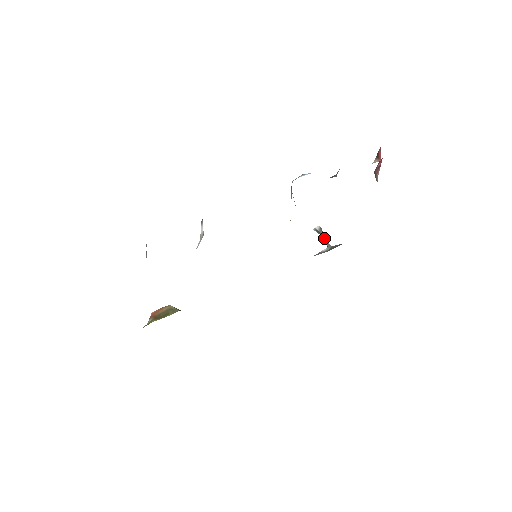
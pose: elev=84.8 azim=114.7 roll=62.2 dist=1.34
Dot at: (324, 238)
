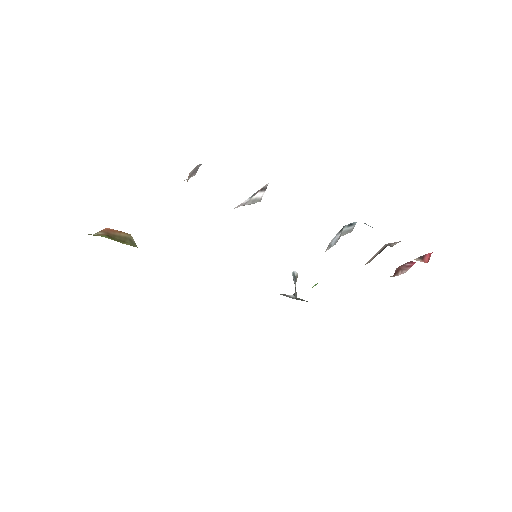
Dot at: occluded
